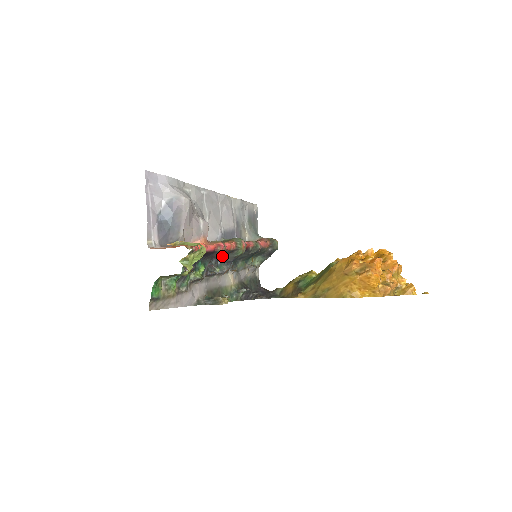
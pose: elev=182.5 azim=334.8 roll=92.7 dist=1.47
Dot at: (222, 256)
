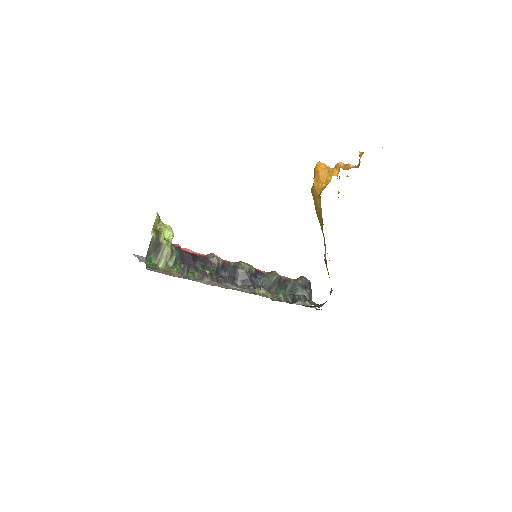
Dot at: (238, 281)
